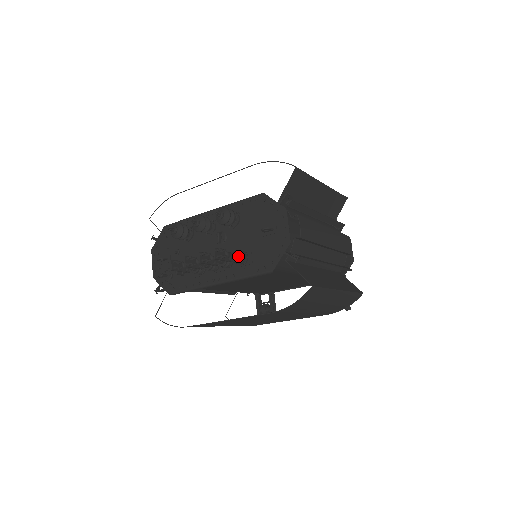
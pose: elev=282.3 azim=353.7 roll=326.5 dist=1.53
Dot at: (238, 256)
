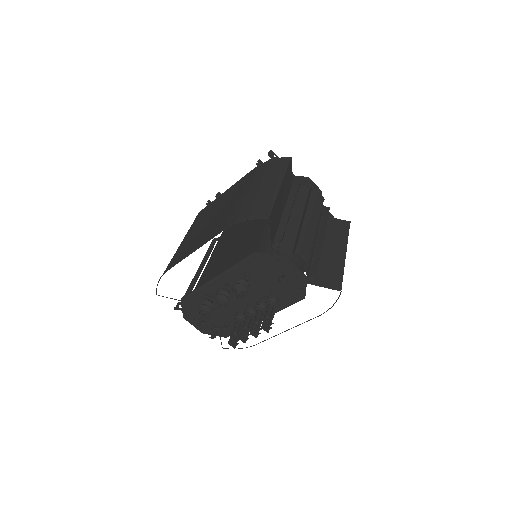
Dot at: (273, 307)
